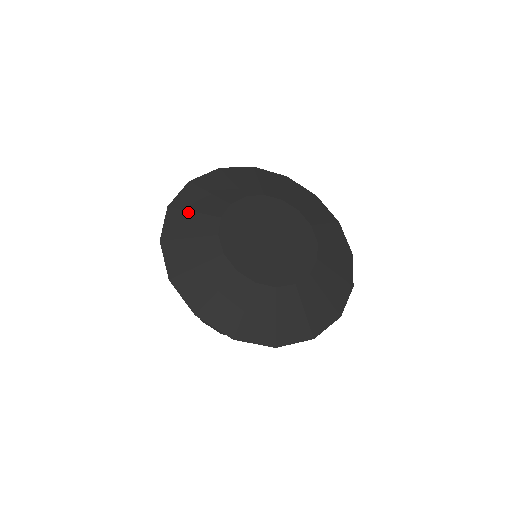
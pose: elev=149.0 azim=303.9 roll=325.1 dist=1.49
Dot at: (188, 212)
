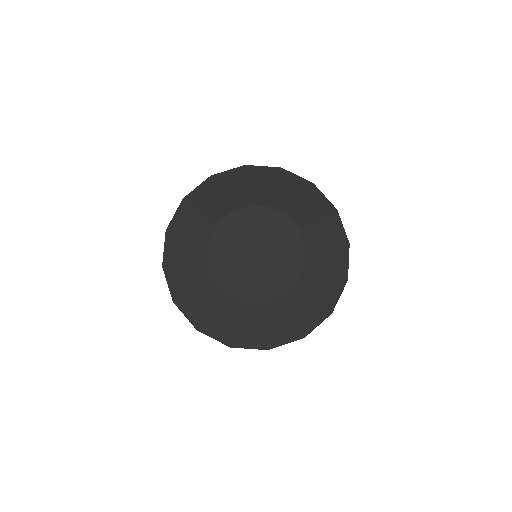
Dot at: (196, 209)
